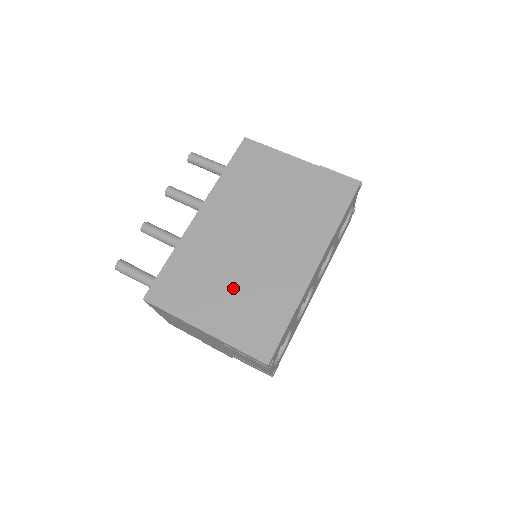
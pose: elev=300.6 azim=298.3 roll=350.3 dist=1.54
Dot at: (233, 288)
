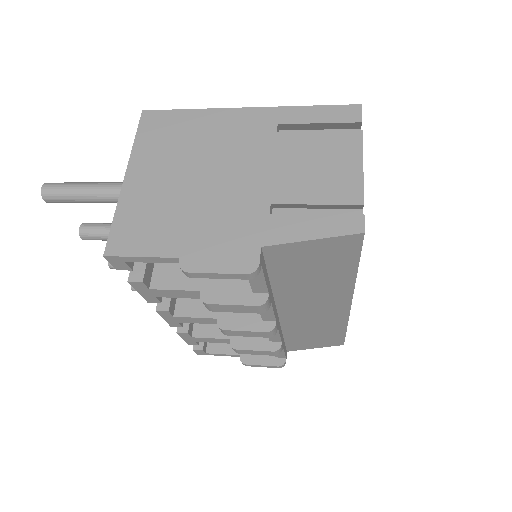
Dot at: occluded
